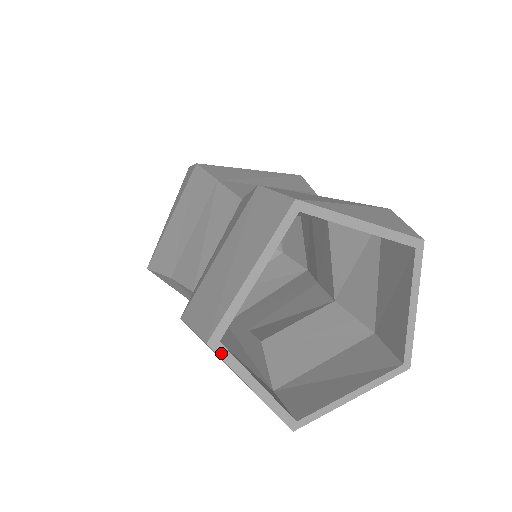
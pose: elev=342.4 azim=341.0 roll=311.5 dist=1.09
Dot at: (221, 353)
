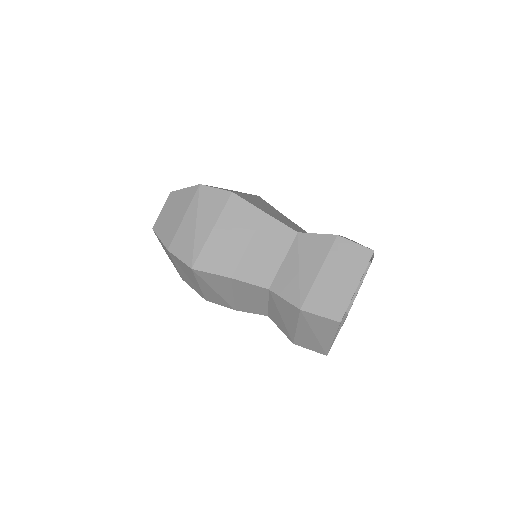
Dot at: (339, 325)
